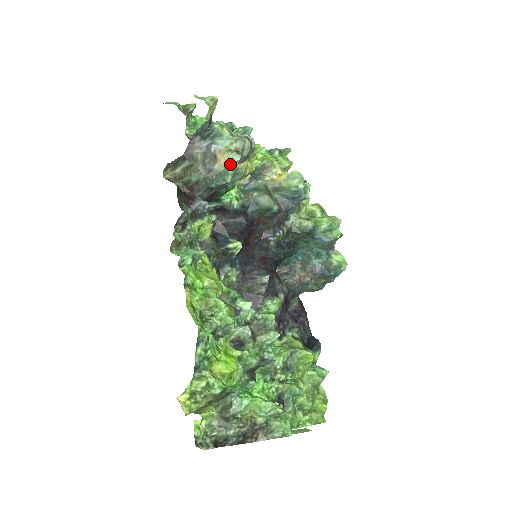
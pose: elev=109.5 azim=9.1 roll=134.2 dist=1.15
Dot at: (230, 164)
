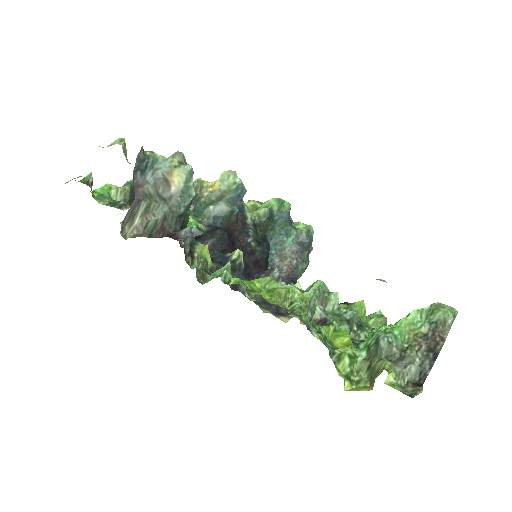
Dot at: (187, 175)
